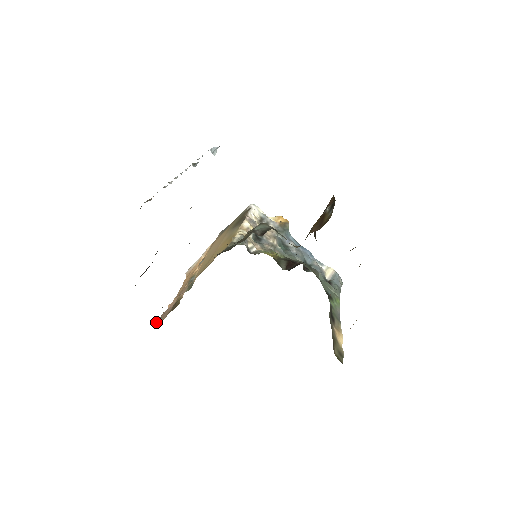
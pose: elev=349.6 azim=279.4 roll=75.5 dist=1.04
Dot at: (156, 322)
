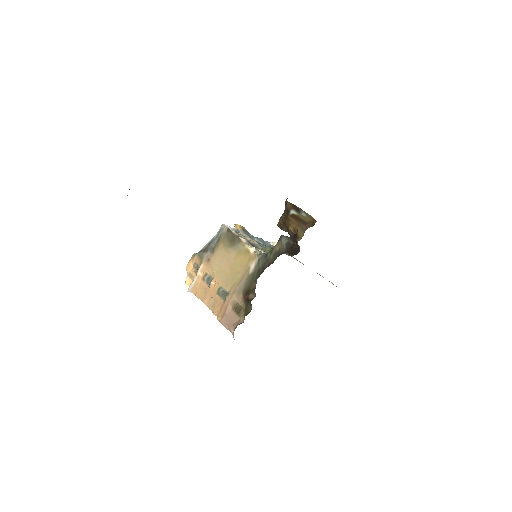
Dot at: (240, 323)
